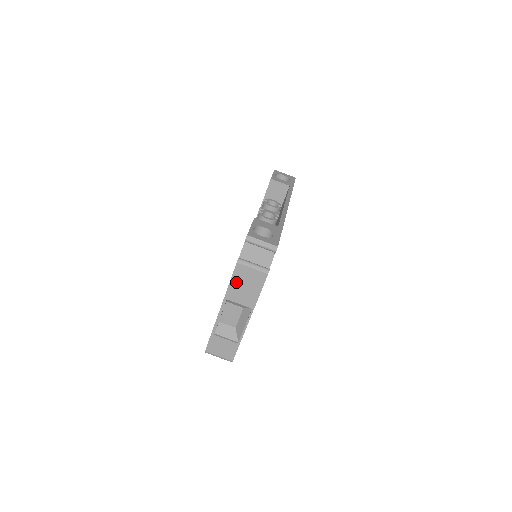
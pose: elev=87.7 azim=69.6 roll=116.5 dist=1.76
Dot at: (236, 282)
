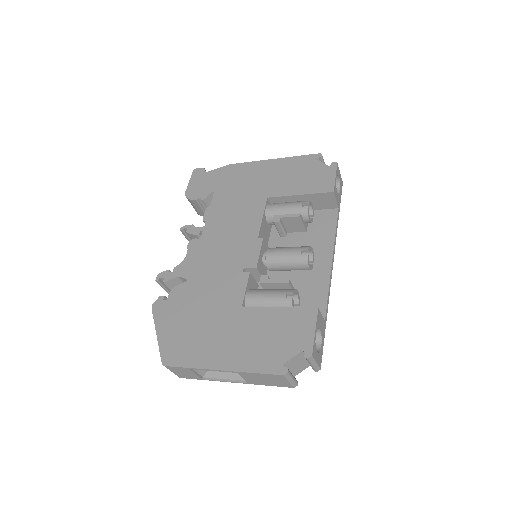
Dot at: (263, 376)
